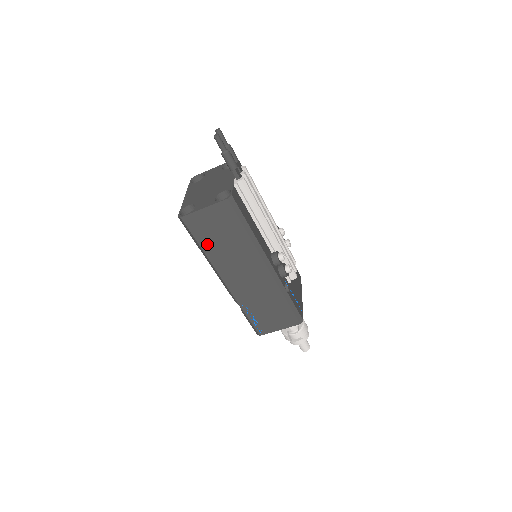
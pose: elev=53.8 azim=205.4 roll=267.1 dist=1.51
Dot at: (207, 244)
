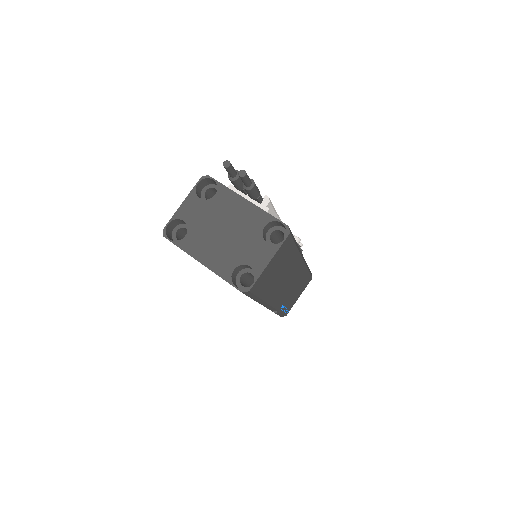
Dot at: (265, 290)
